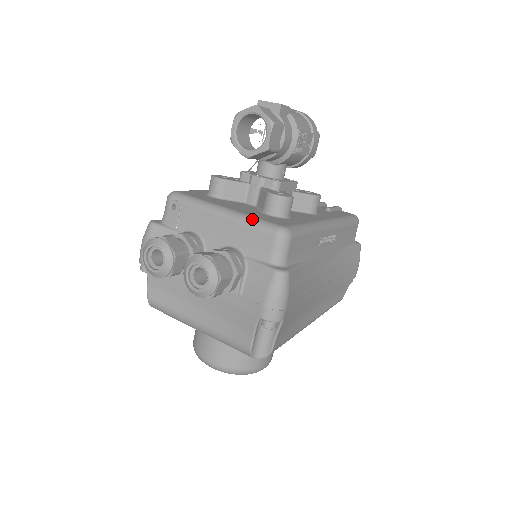
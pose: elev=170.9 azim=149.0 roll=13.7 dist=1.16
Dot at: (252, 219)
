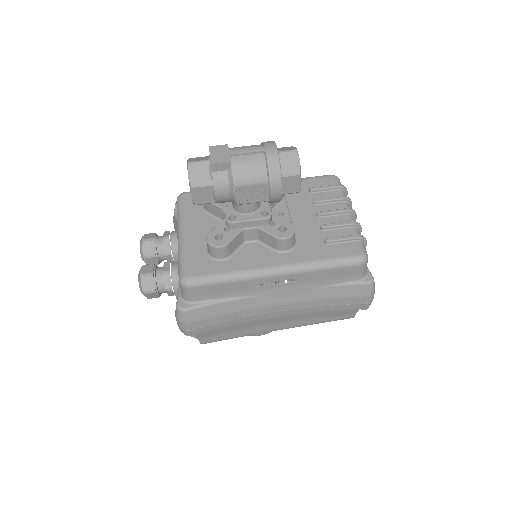
Dot at: (180, 256)
